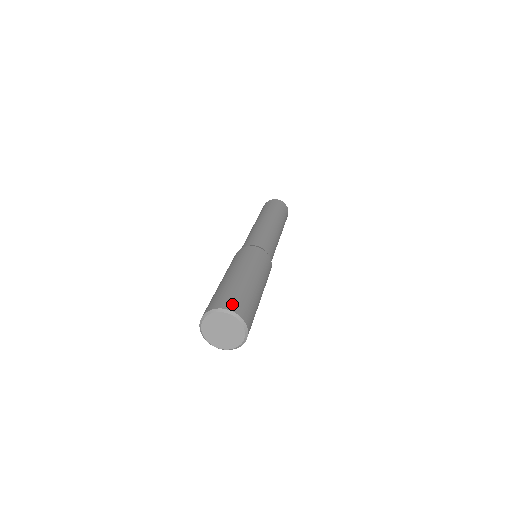
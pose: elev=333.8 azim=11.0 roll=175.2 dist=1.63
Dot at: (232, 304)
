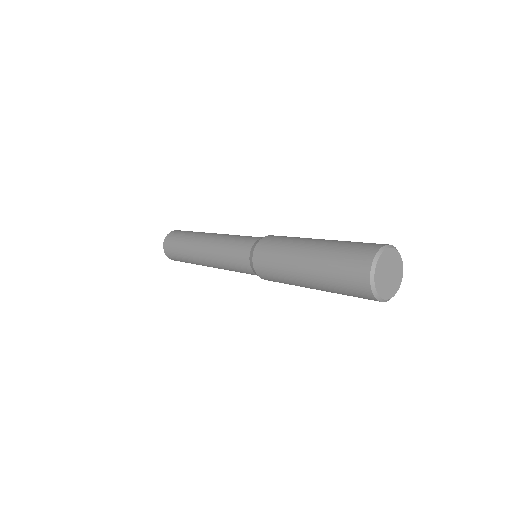
Dot at: occluded
